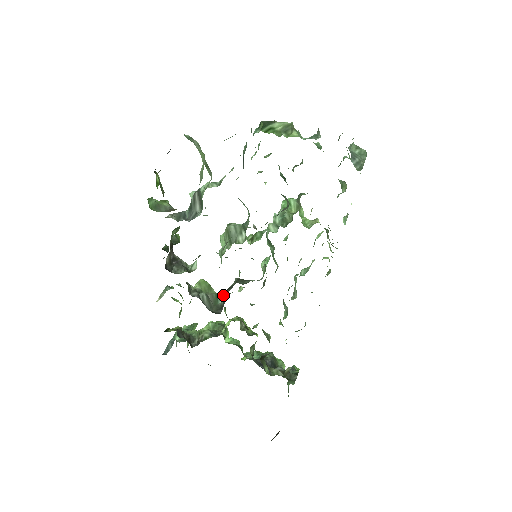
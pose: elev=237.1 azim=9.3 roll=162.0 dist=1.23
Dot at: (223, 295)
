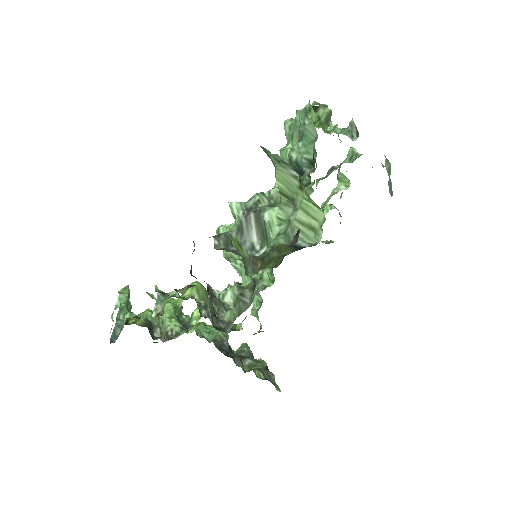
Dot at: occluded
